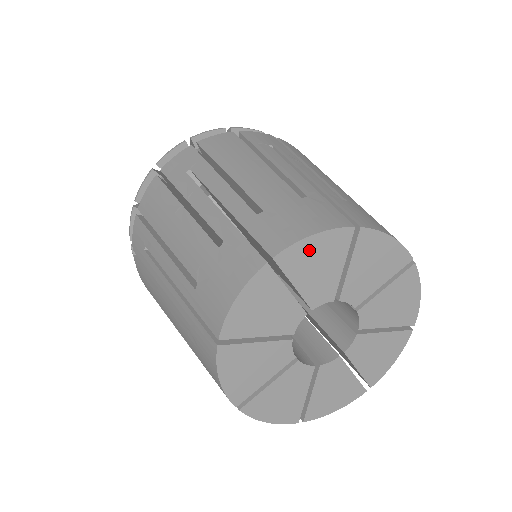
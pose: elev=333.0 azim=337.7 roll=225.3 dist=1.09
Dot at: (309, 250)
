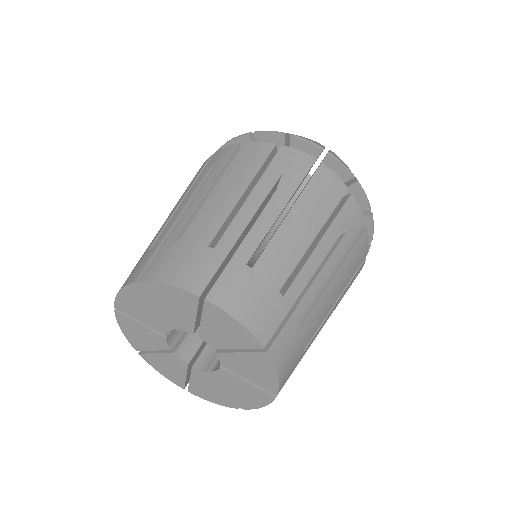
Dot at: (126, 301)
